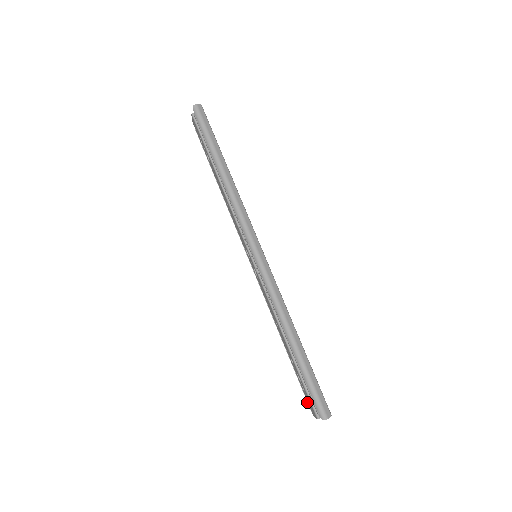
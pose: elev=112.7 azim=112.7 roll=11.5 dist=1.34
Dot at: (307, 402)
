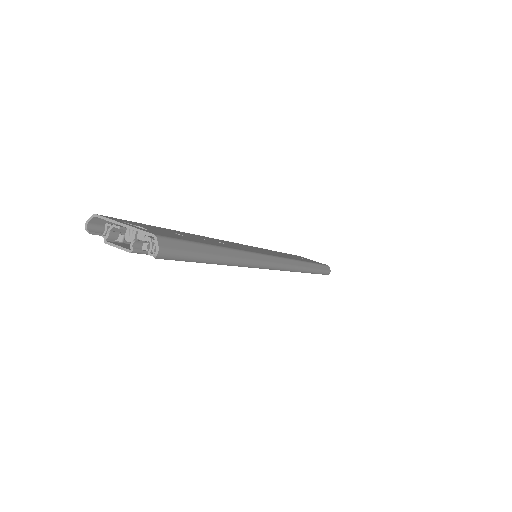
Dot at: occluded
